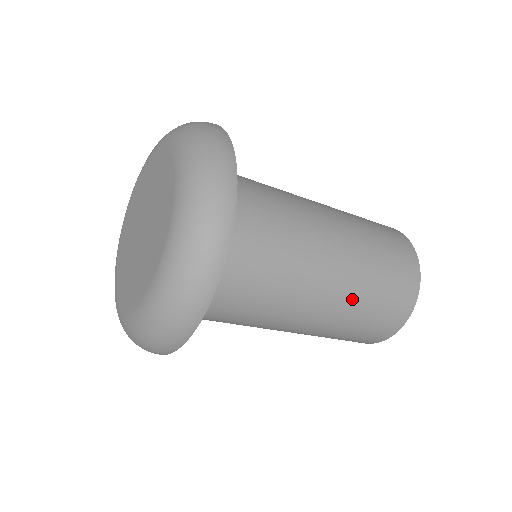
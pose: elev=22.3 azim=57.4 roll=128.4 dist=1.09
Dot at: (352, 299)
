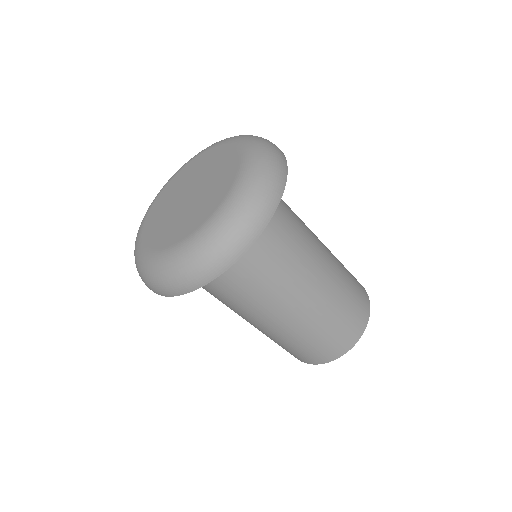
Dot at: (332, 295)
